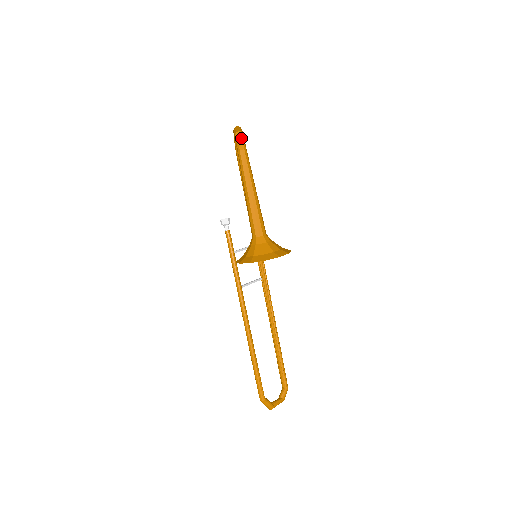
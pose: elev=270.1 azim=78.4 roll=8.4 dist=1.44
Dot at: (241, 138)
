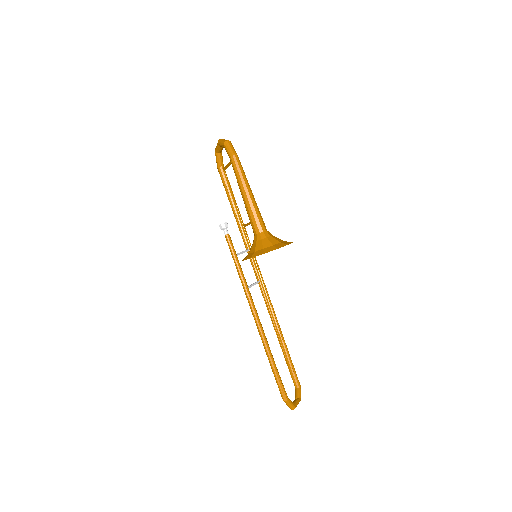
Dot at: (231, 145)
